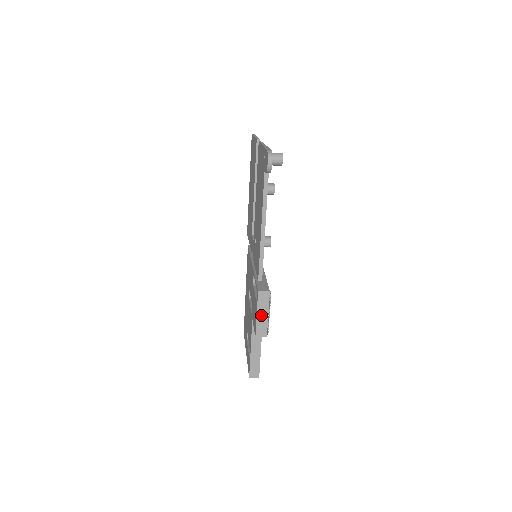
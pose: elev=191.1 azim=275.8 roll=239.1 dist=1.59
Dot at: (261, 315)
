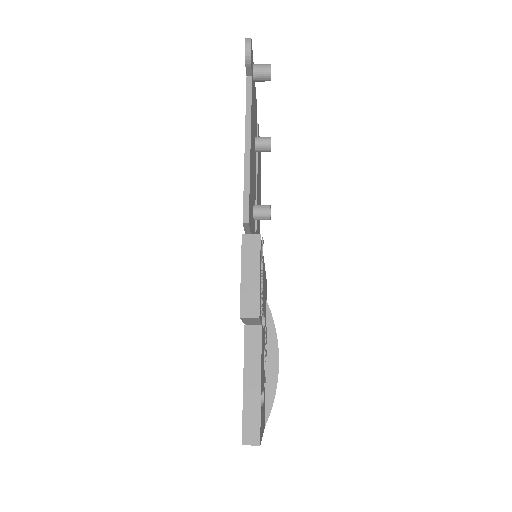
Dot at: (248, 276)
